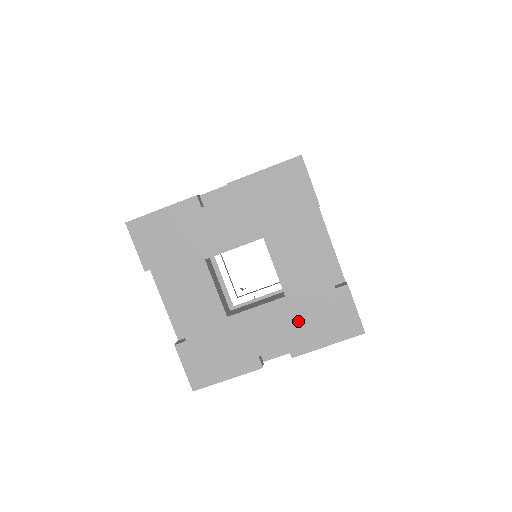
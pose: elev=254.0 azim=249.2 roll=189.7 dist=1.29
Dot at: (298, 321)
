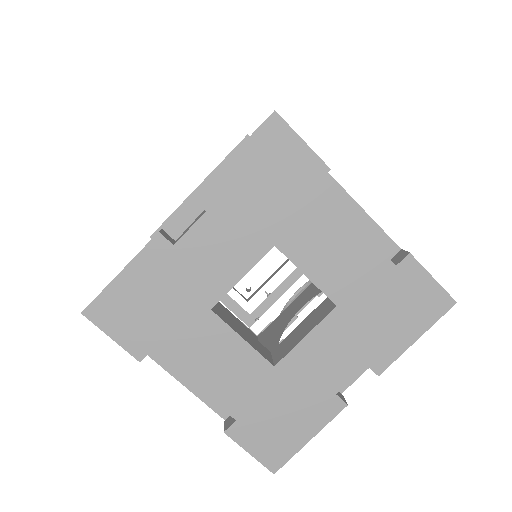
Dot at: (366, 328)
